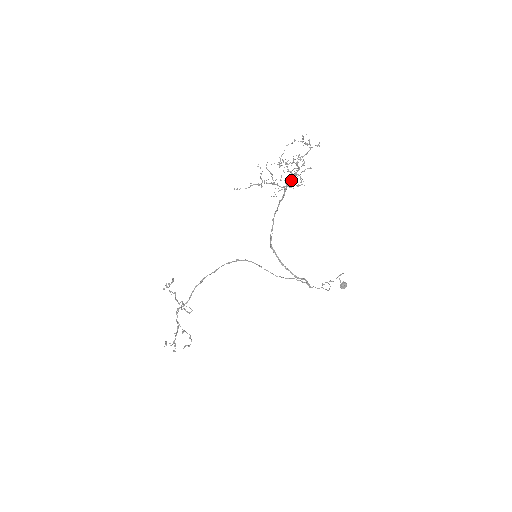
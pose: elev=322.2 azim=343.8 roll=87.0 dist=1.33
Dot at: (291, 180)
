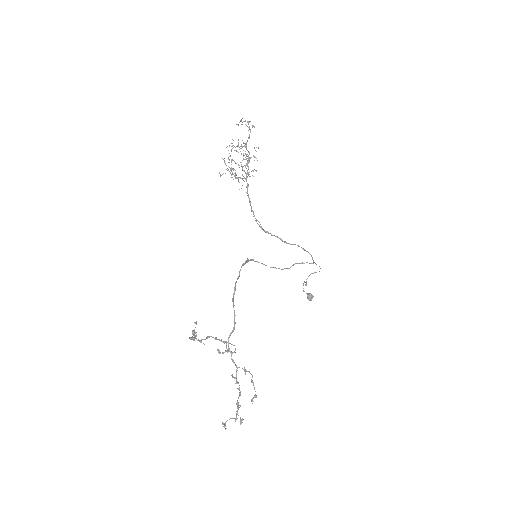
Dot at: occluded
